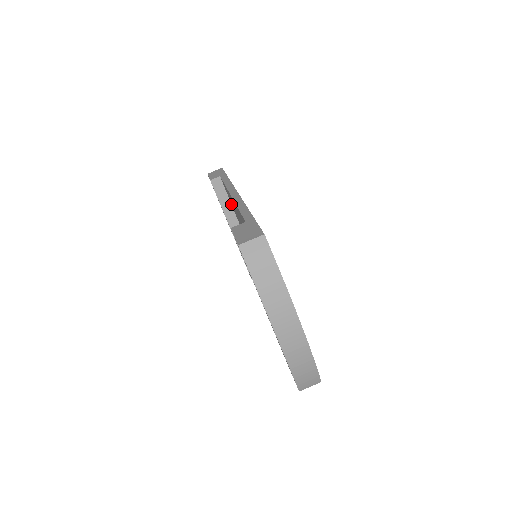
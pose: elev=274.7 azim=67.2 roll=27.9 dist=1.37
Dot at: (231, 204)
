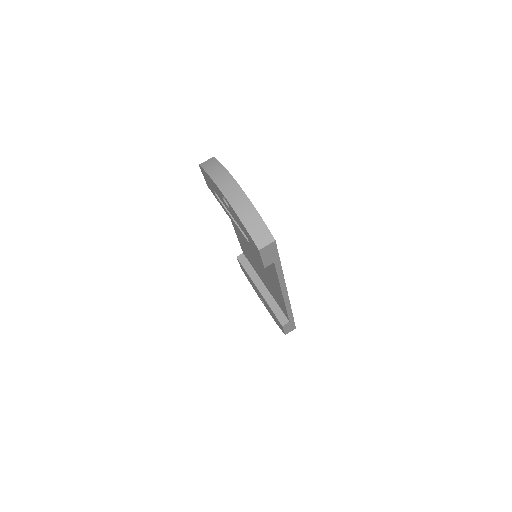
Dot at: (254, 270)
